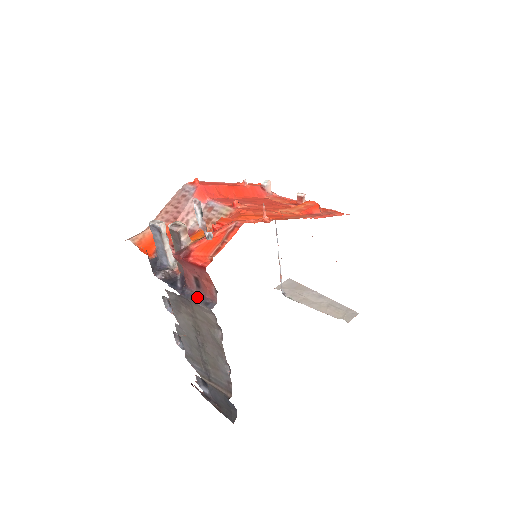
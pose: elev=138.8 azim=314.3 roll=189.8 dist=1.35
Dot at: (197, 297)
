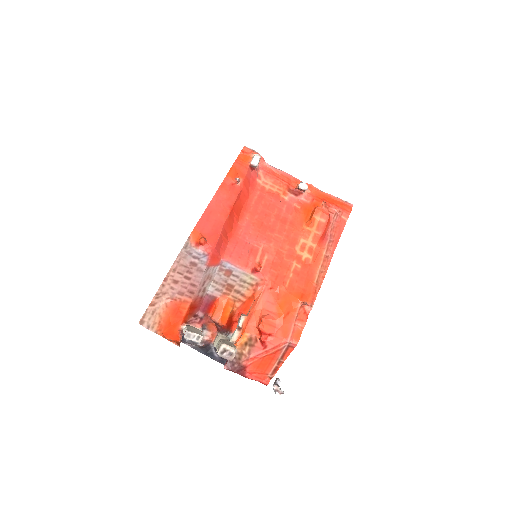
Dot at: occluded
